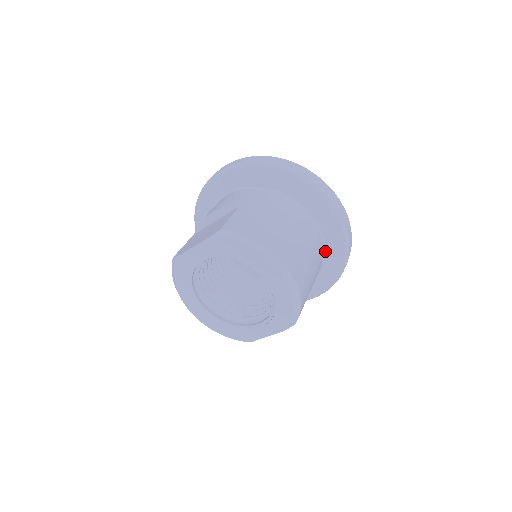
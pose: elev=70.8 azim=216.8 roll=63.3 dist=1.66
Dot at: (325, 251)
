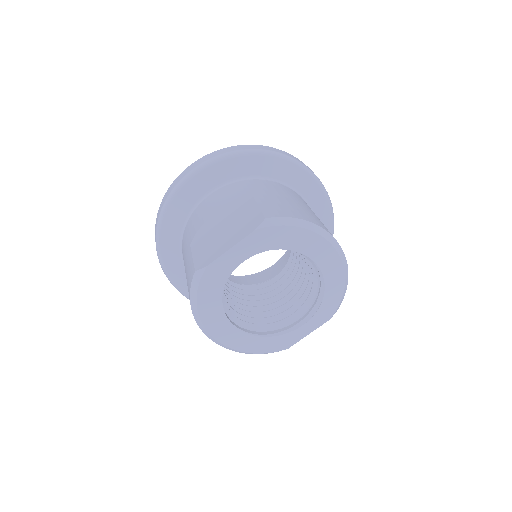
Dot at: occluded
